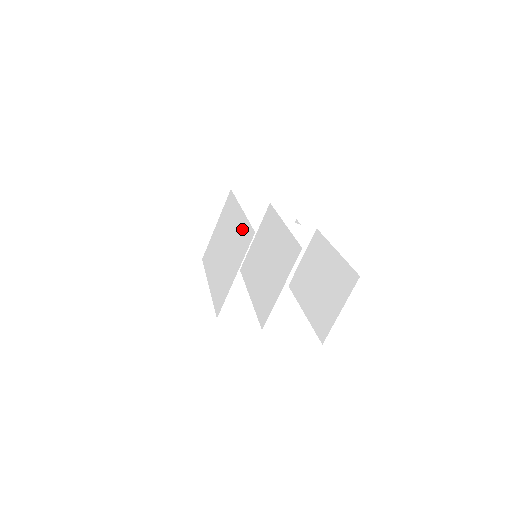
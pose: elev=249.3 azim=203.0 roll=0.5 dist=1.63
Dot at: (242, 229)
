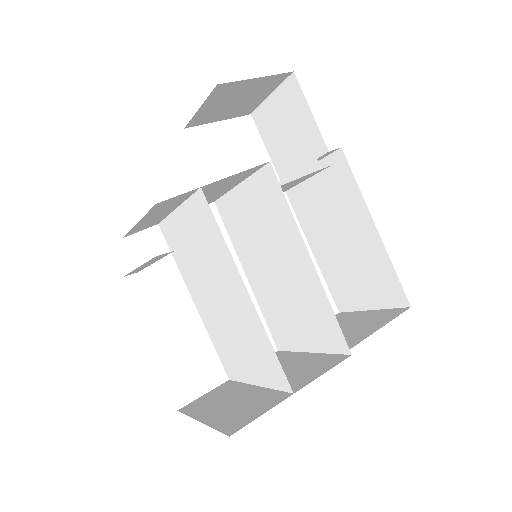
Dot at: (259, 338)
